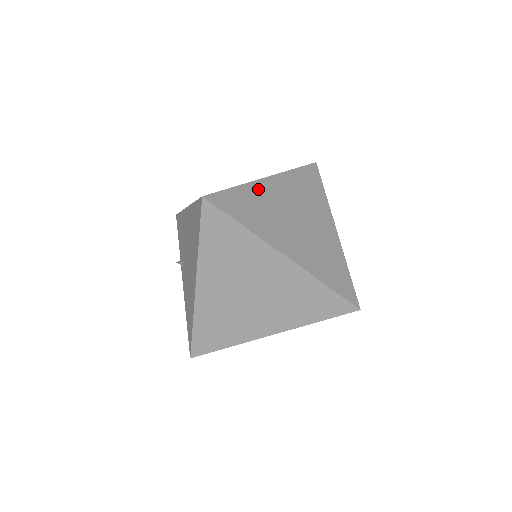
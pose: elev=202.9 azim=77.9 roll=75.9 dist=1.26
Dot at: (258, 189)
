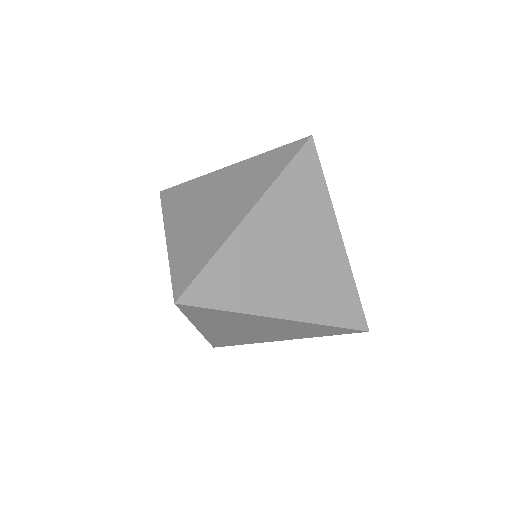
Dot at: (238, 244)
